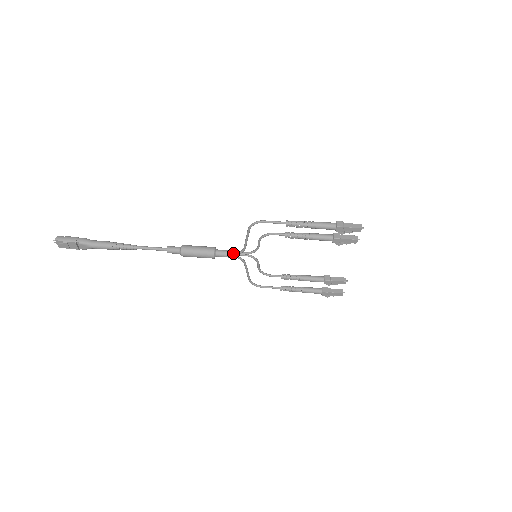
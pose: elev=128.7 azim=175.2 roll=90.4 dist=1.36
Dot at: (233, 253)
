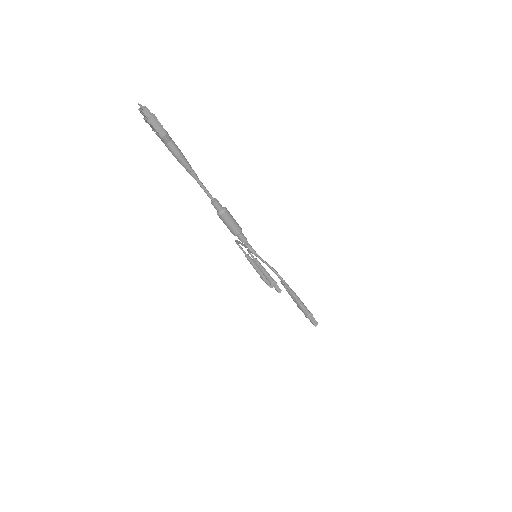
Dot at: (247, 244)
